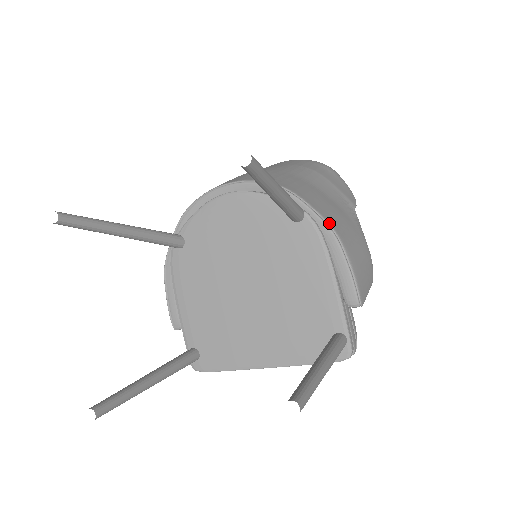
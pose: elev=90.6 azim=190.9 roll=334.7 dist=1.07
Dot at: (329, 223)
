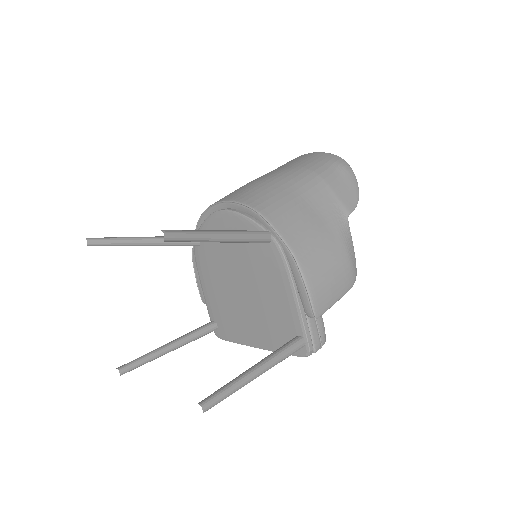
Dot at: (290, 247)
